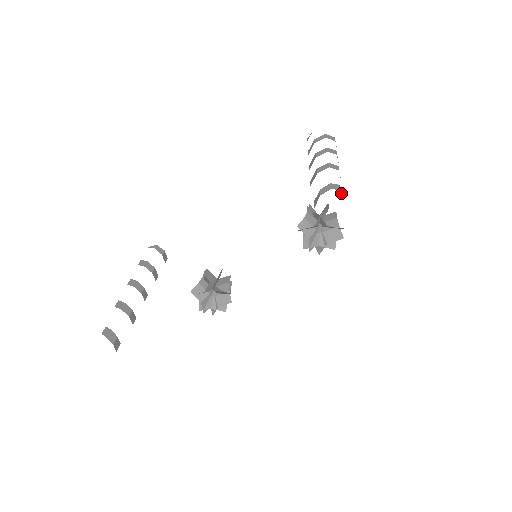
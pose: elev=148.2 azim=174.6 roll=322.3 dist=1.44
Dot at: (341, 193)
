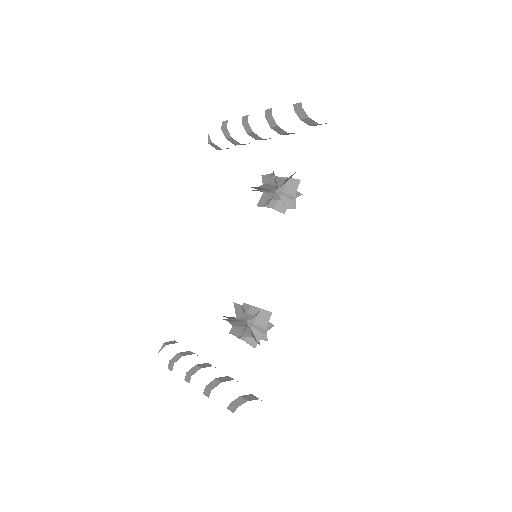
Dot at: occluded
